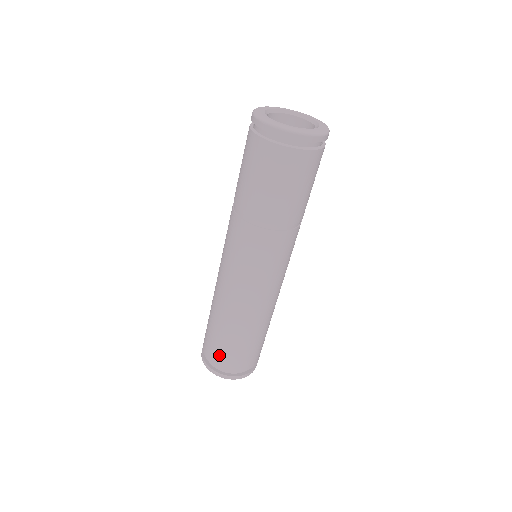
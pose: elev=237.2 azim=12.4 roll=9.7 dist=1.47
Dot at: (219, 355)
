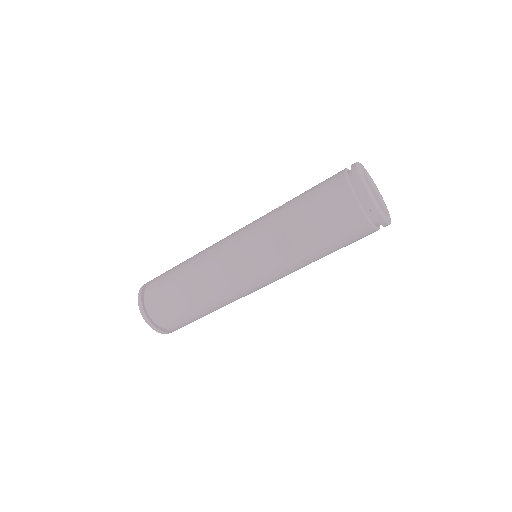
Dot at: (157, 293)
